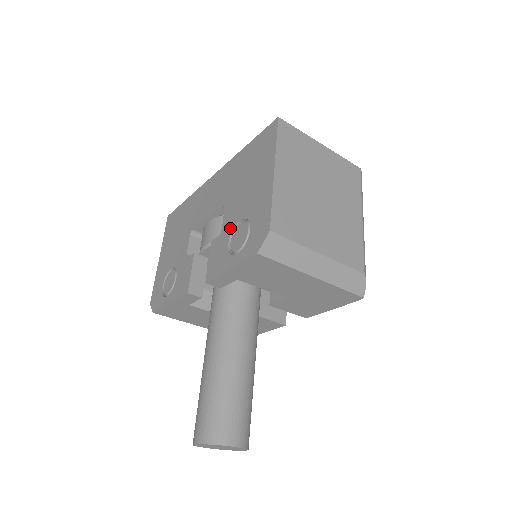
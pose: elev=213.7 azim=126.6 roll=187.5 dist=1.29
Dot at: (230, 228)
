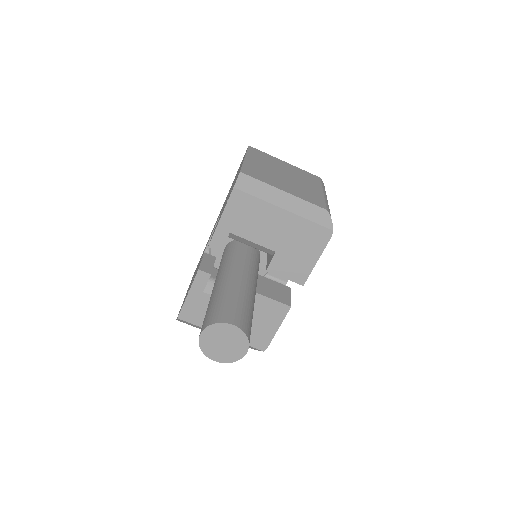
Dot at: (223, 208)
